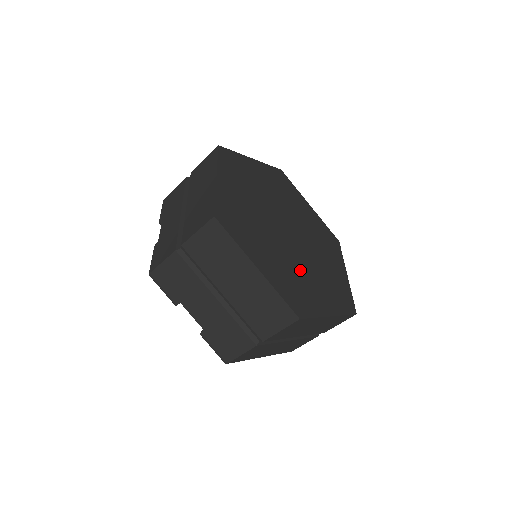
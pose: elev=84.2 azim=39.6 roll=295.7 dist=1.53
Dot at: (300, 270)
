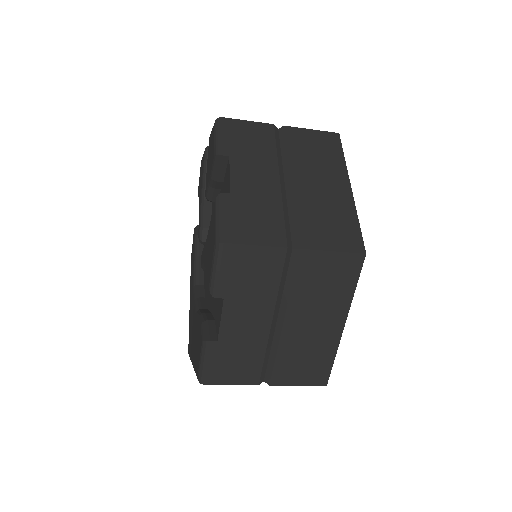
Dot at: occluded
